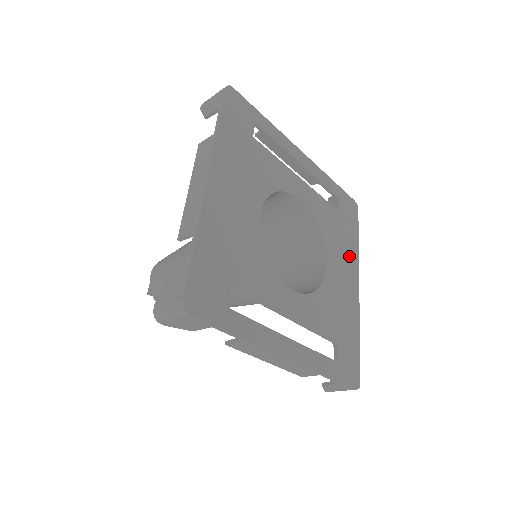
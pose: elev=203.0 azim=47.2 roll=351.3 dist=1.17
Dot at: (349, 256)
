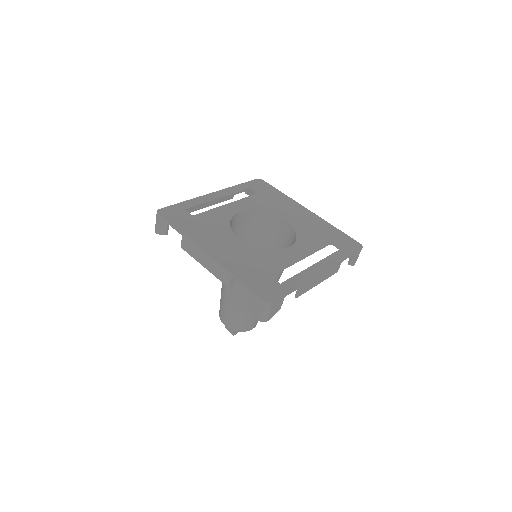
Dot at: (288, 204)
